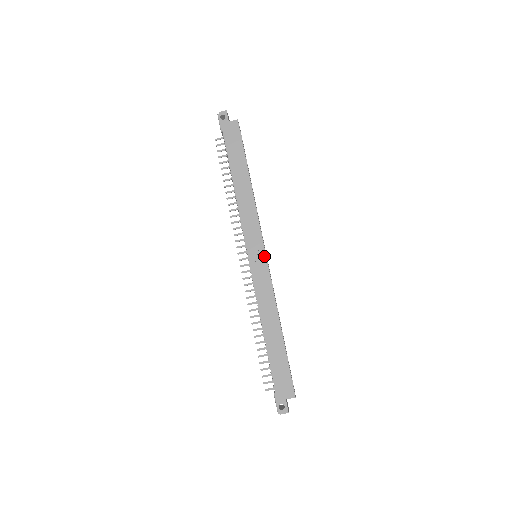
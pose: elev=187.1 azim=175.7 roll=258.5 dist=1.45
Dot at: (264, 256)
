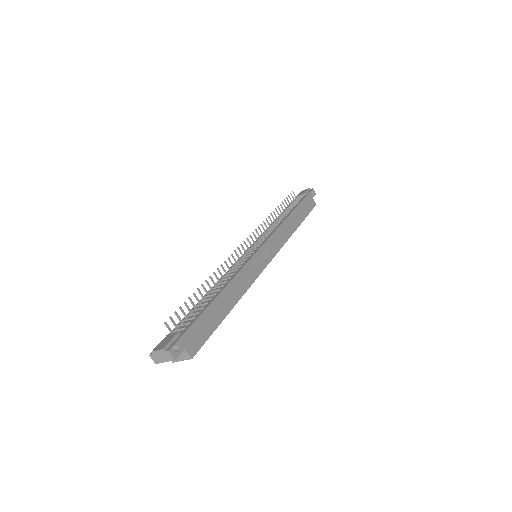
Dot at: (268, 262)
